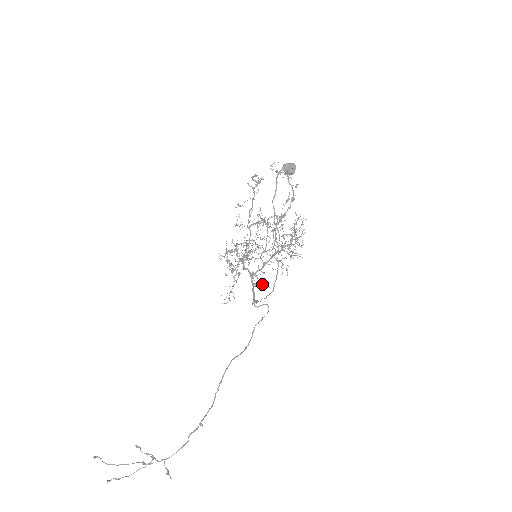
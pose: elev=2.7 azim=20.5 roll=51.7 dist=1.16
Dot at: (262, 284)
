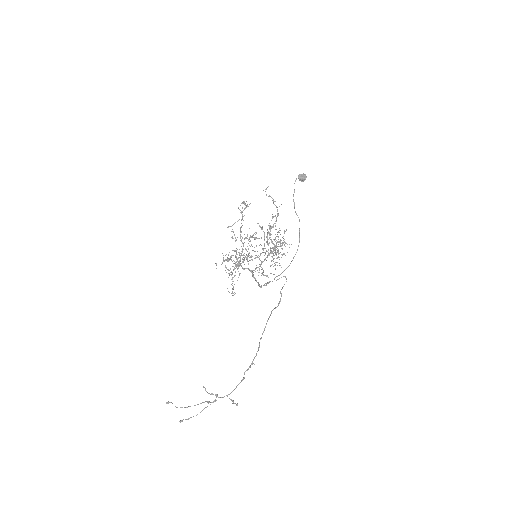
Dot at: (265, 275)
